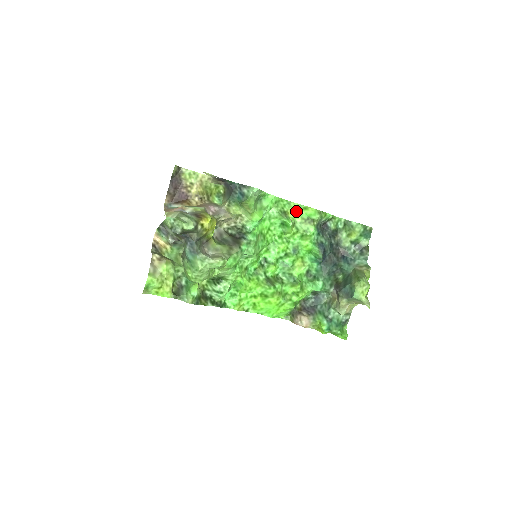
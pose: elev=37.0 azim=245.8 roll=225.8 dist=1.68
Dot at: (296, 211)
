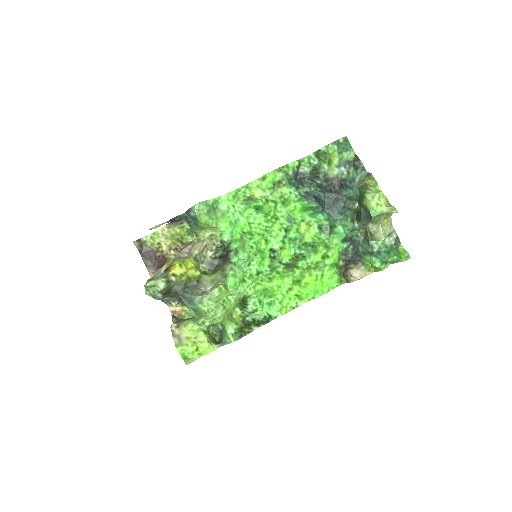
Dot at: (259, 188)
